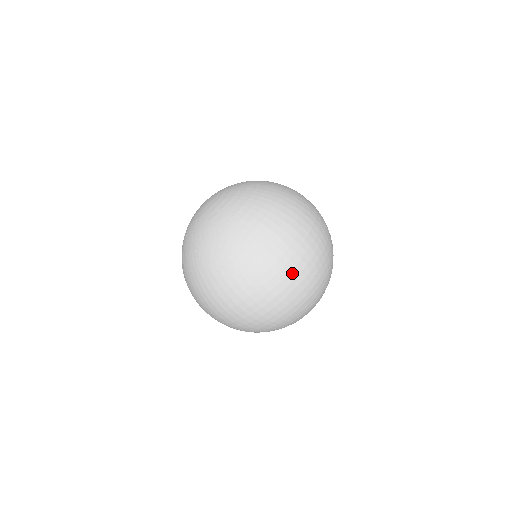
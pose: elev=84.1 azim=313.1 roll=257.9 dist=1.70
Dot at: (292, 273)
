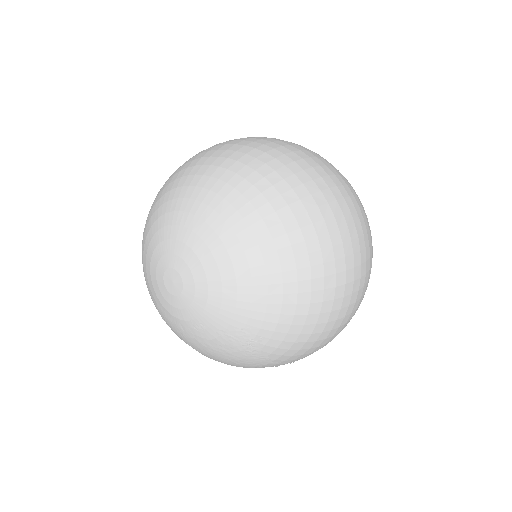
Dot at: occluded
